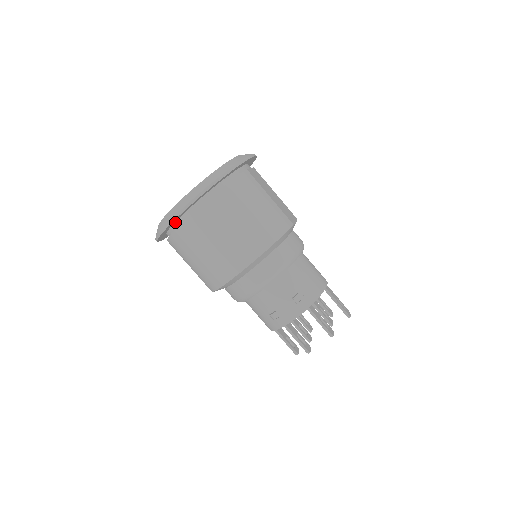
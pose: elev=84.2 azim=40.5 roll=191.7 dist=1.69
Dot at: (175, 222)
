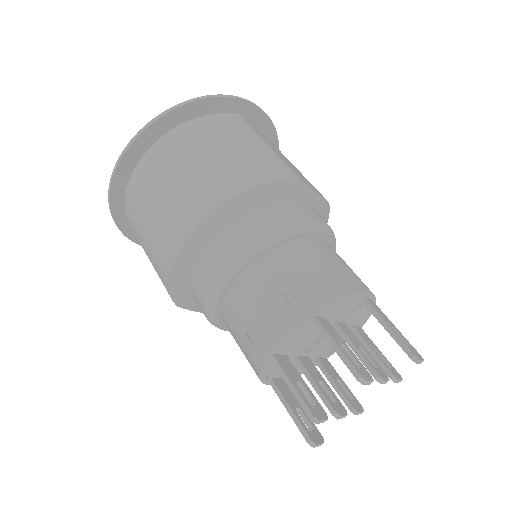
Dot at: occluded
